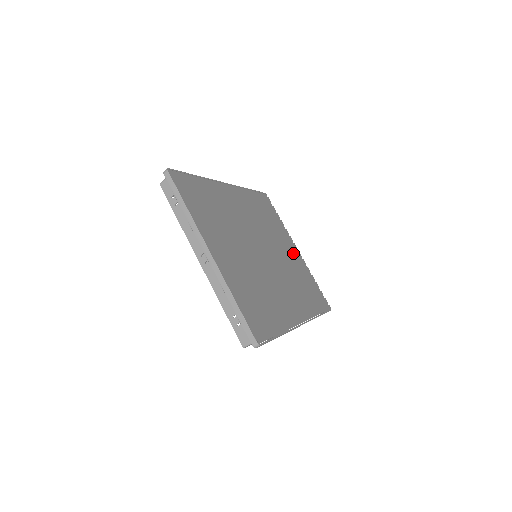
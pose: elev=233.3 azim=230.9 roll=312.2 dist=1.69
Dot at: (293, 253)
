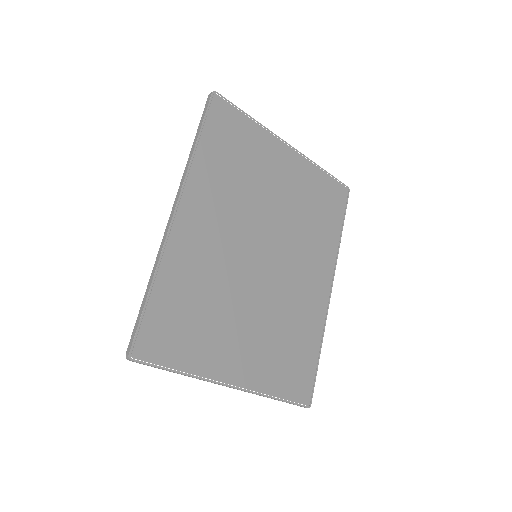
Dot at: (288, 169)
